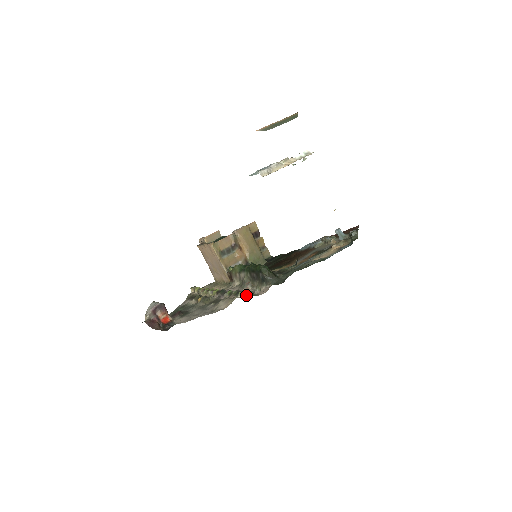
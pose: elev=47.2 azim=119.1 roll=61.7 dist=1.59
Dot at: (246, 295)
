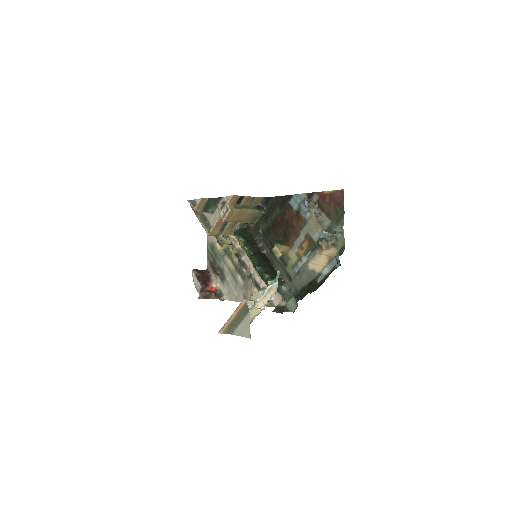
Dot at: (266, 306)
